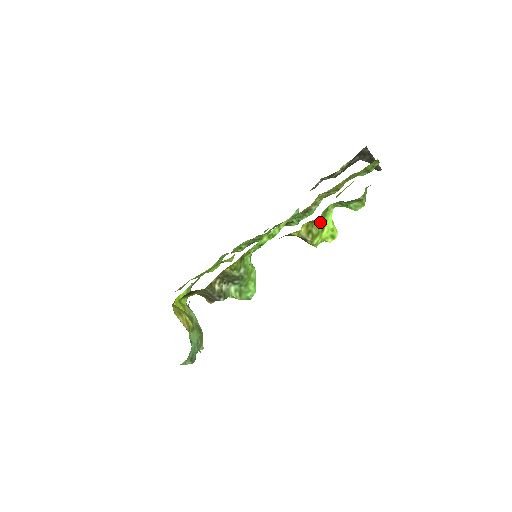
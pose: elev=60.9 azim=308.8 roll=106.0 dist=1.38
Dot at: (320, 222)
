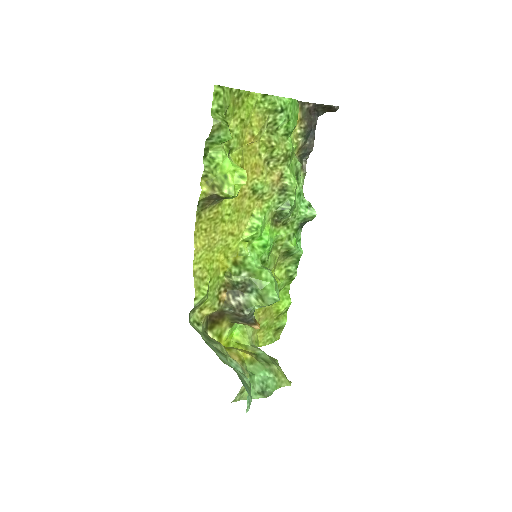
Dot at: (217, 173)
